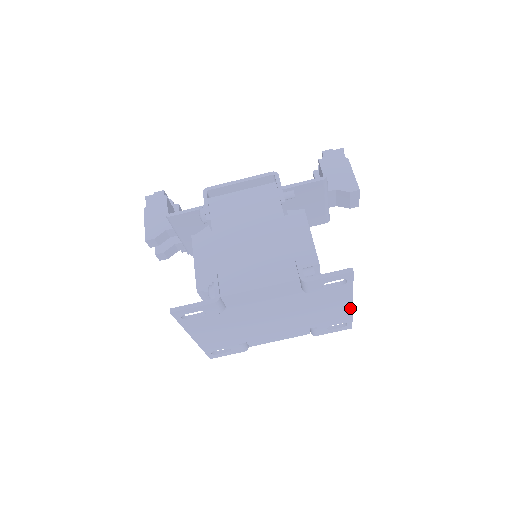
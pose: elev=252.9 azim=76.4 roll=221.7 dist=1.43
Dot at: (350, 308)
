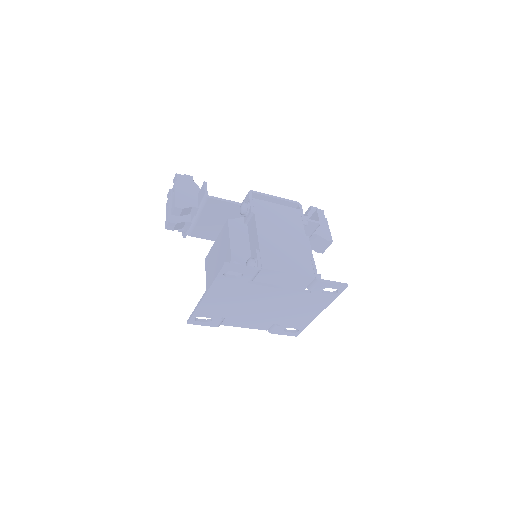
Dot at: (315, 317)
